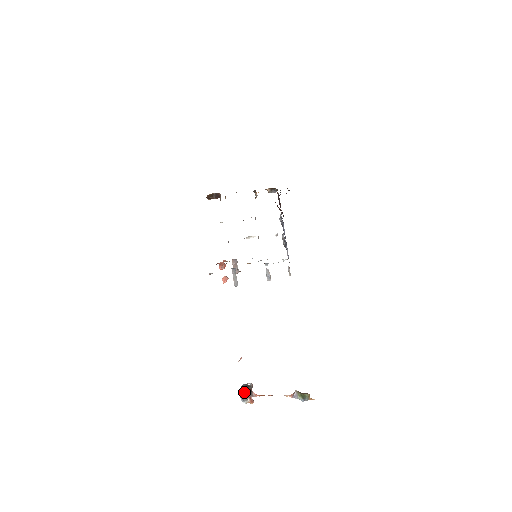
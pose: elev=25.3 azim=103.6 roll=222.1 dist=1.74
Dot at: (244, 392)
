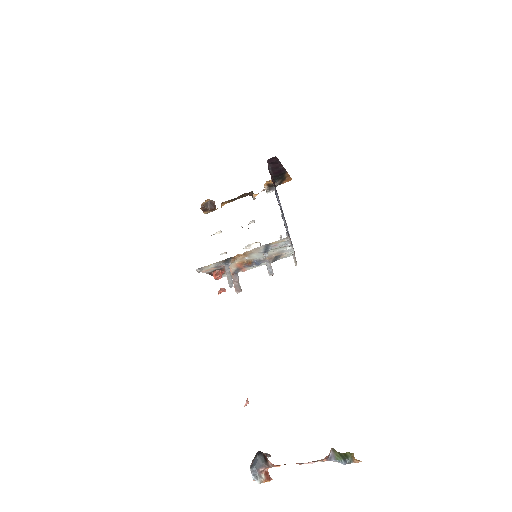
Dot at: (255, 461)
